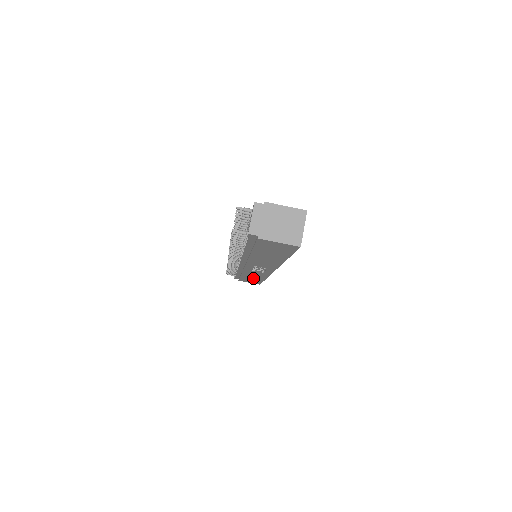
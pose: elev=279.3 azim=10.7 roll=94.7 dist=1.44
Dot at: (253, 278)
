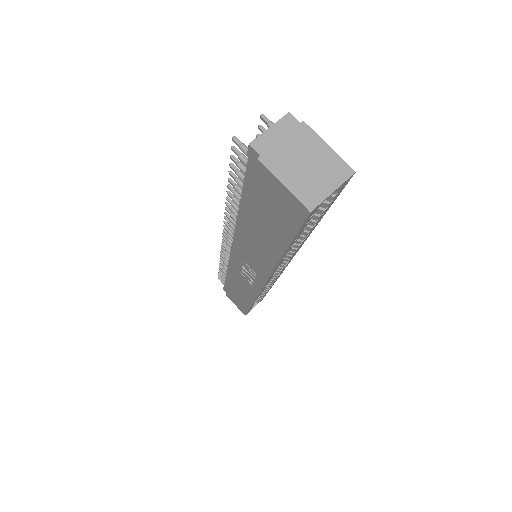
Dot at: (240, 296)
